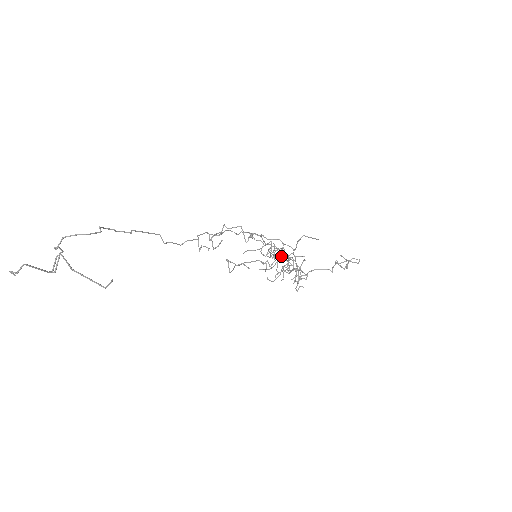
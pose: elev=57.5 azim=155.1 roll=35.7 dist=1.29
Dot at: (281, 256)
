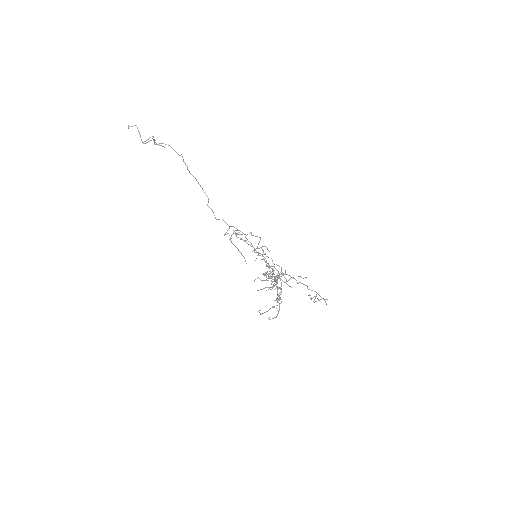
Dot at: (277, 287)
